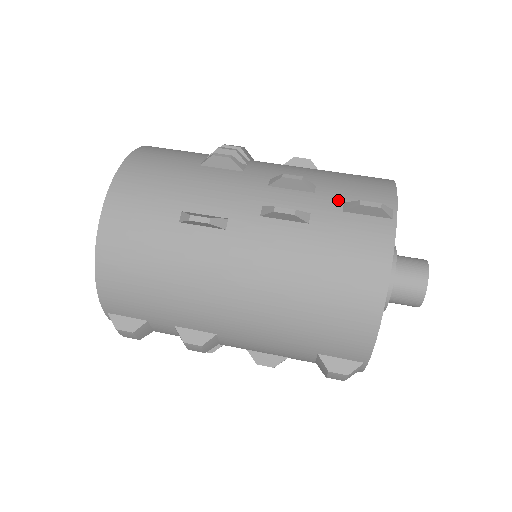
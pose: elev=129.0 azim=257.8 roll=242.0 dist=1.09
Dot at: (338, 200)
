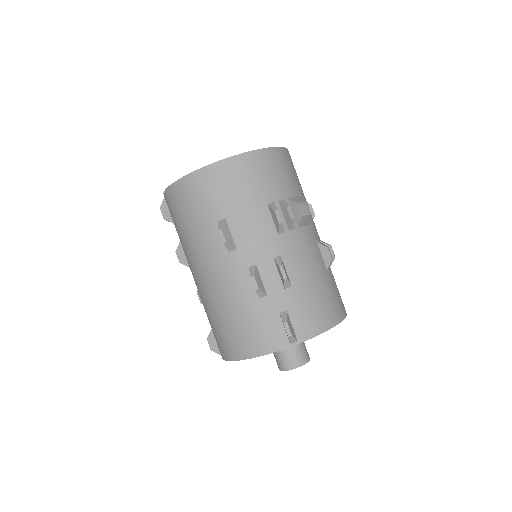
Dot at: (287, 306)
